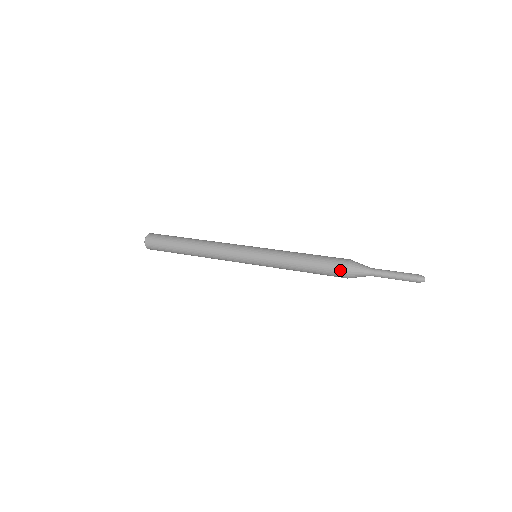
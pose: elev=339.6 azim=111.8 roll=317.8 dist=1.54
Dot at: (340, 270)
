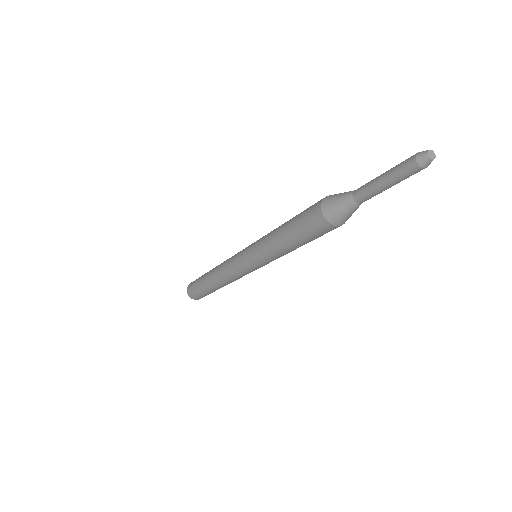
Dot at: (316, 203)
